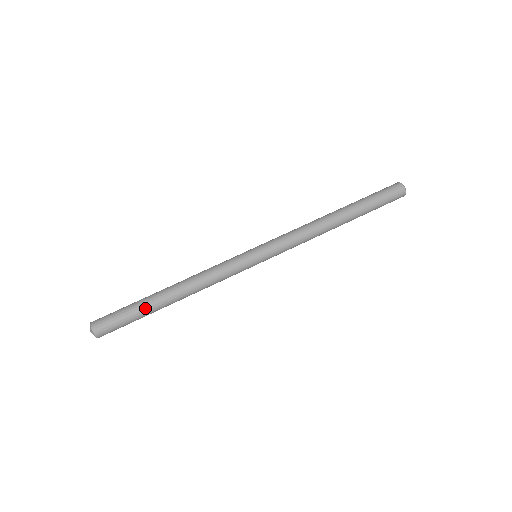
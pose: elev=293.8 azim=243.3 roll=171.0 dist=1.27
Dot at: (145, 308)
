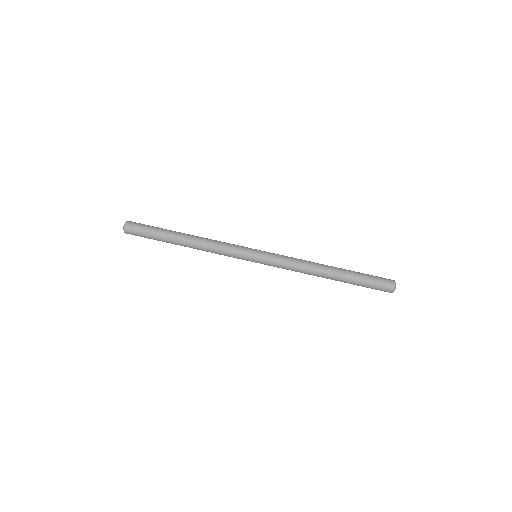
Dot at: (163, 240)
